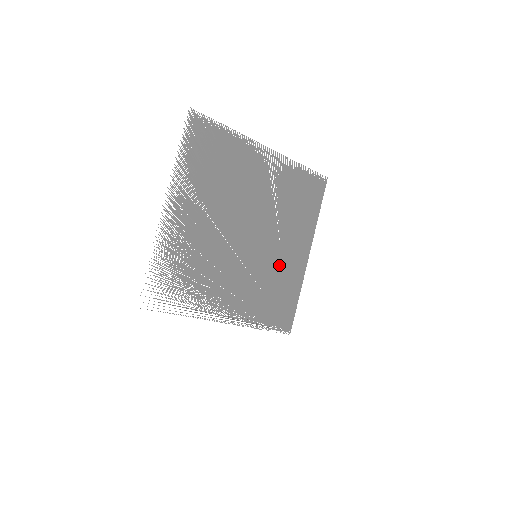
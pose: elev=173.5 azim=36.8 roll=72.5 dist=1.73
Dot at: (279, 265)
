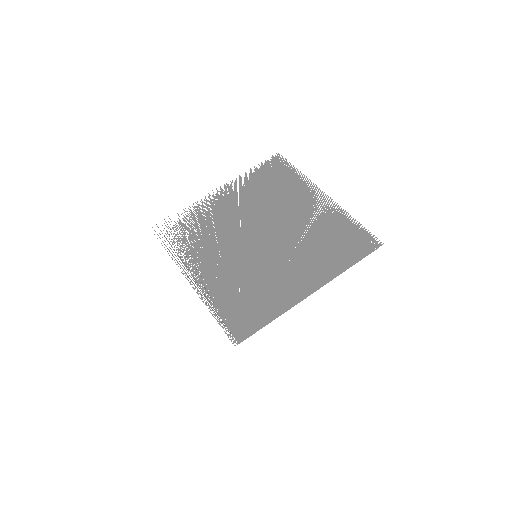
Dot at: (273, 278)
